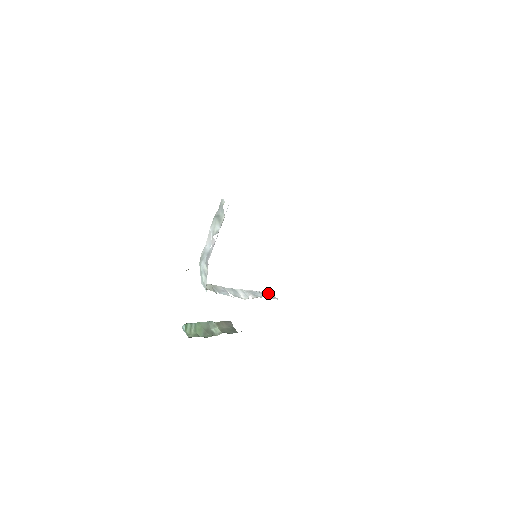
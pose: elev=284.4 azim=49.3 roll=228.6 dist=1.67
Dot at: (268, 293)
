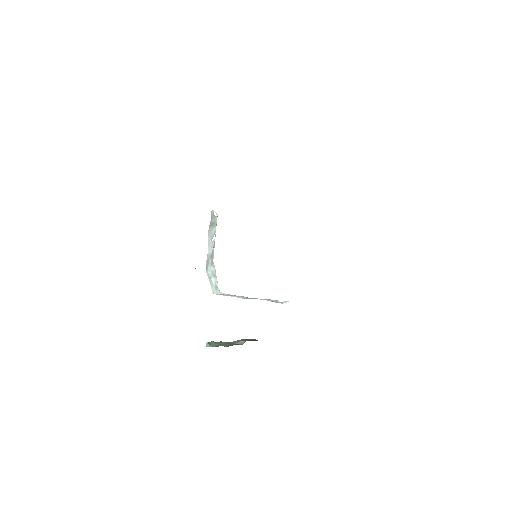
Dot at: occluded
